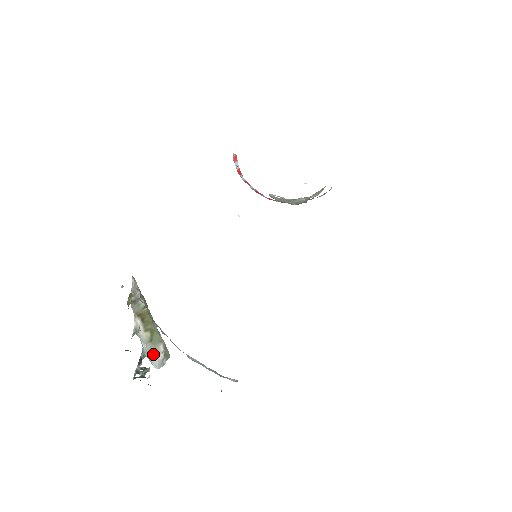
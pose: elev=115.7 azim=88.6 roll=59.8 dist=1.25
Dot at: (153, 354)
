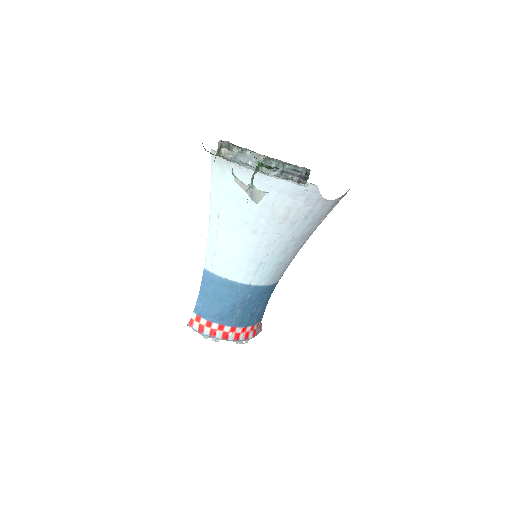
Dot at: (256, 189)
